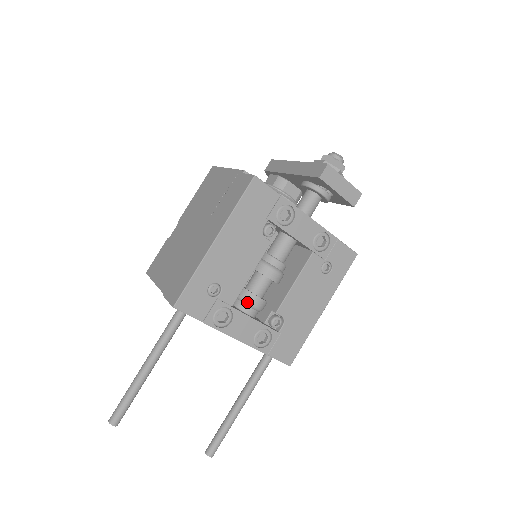
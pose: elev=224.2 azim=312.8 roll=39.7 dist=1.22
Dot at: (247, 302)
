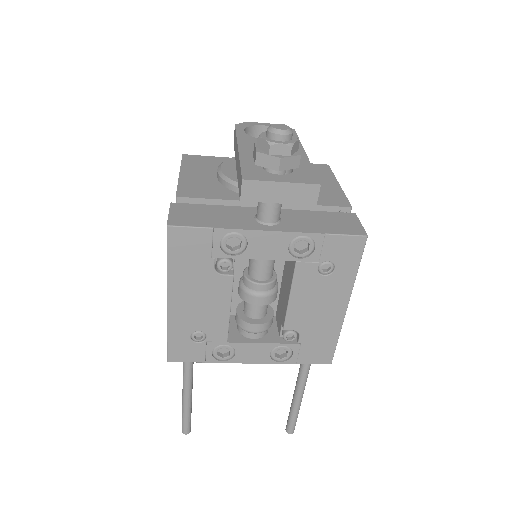
Dot at: (244, 330)
